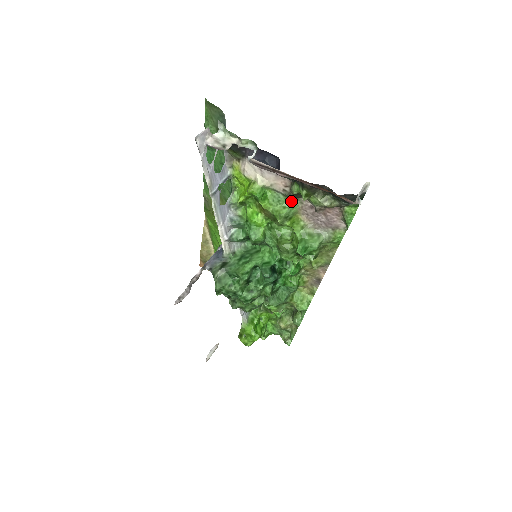
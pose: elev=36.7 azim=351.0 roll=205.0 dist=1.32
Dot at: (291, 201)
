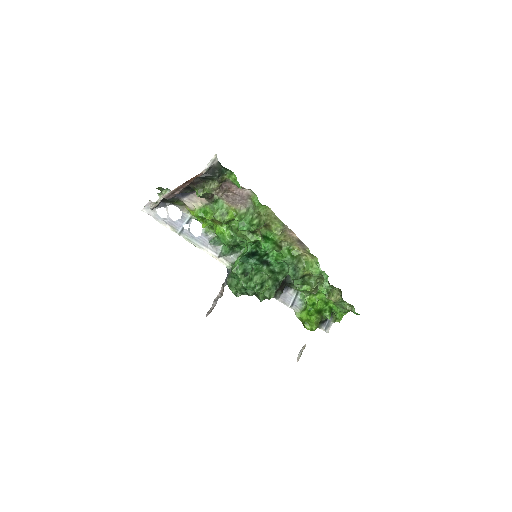
Dot at: (218, 203)
